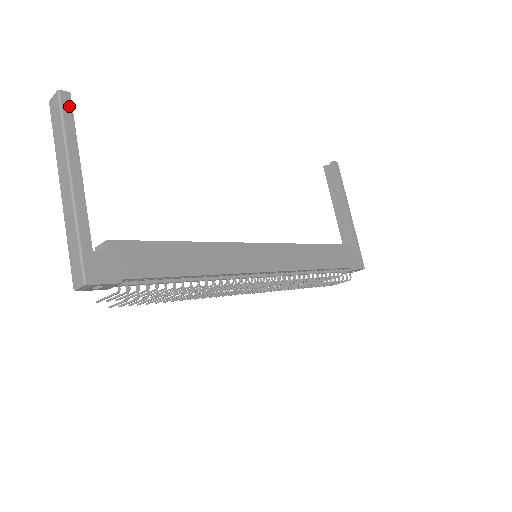
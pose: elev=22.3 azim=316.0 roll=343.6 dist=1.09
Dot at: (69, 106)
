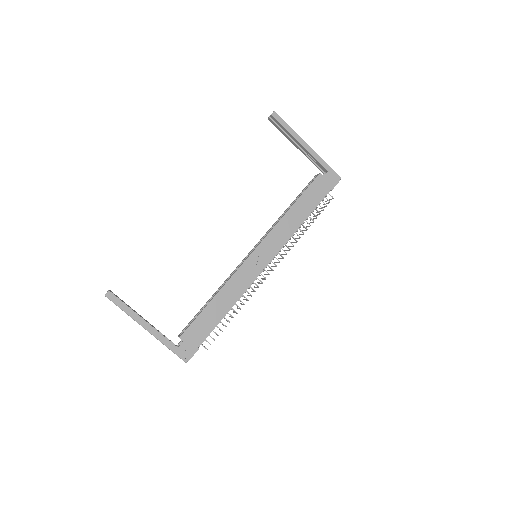
Dot at: (115, 298)
